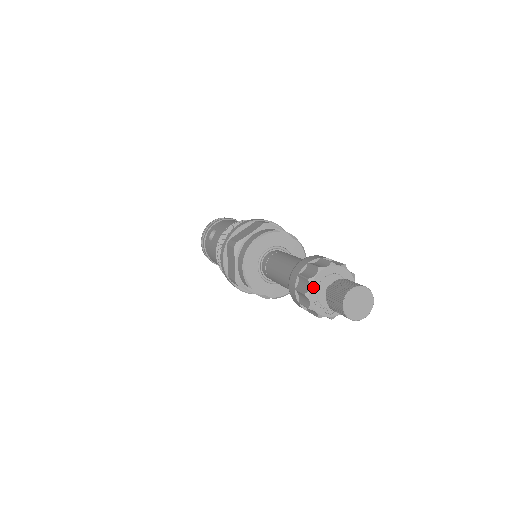
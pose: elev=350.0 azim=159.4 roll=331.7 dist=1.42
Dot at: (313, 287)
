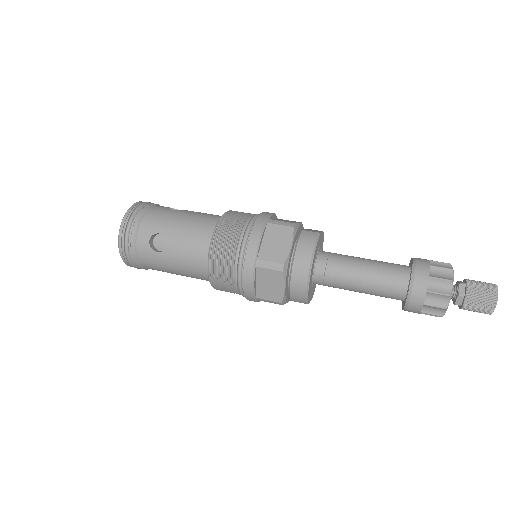
Dot at: (450, 299)
